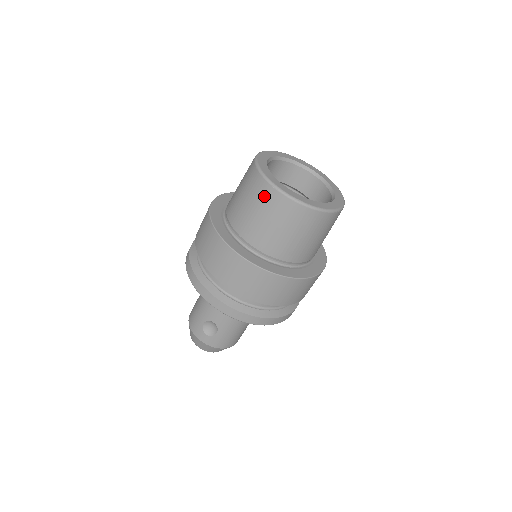
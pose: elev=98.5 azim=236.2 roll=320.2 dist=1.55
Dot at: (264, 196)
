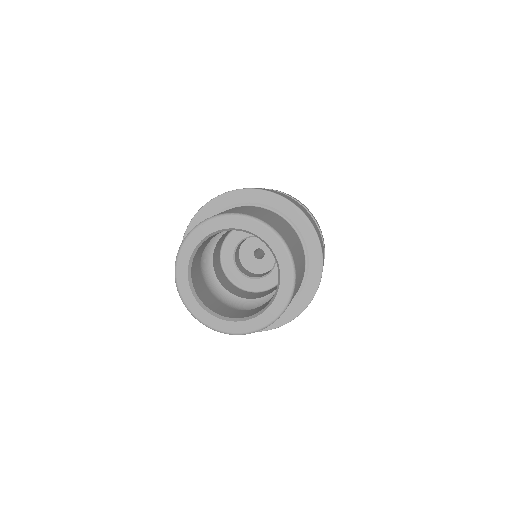
Dot at: occluded
